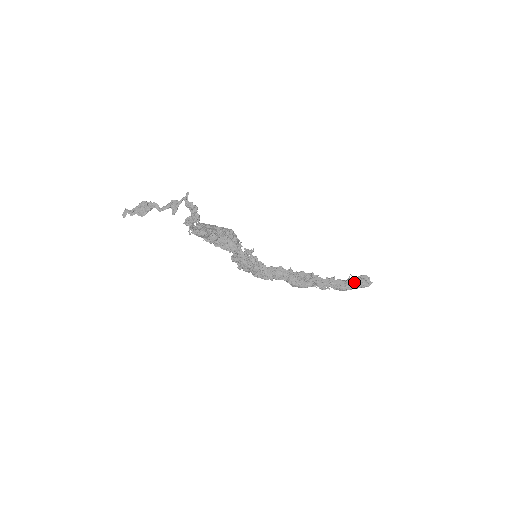
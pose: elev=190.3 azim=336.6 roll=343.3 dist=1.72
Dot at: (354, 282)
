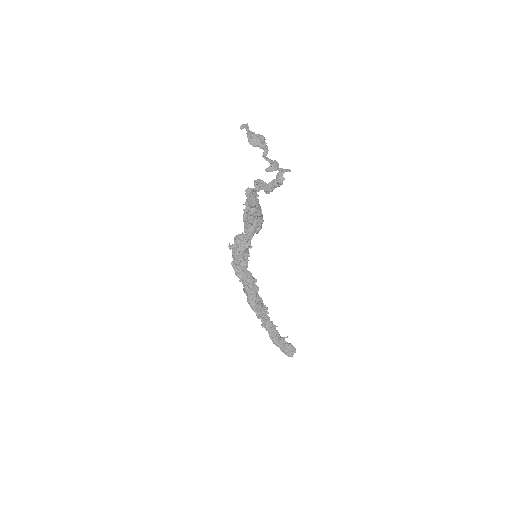
Dot at: (285, 344)
